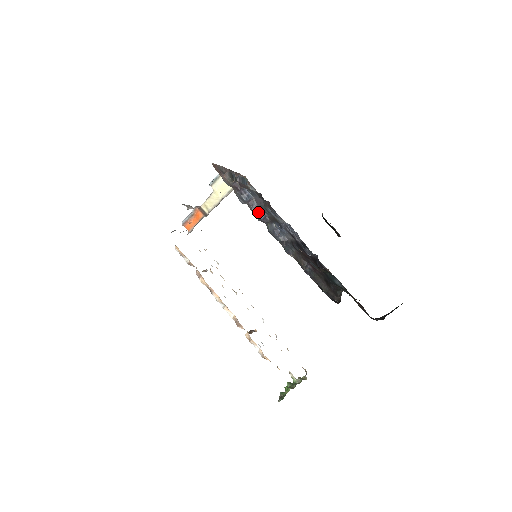
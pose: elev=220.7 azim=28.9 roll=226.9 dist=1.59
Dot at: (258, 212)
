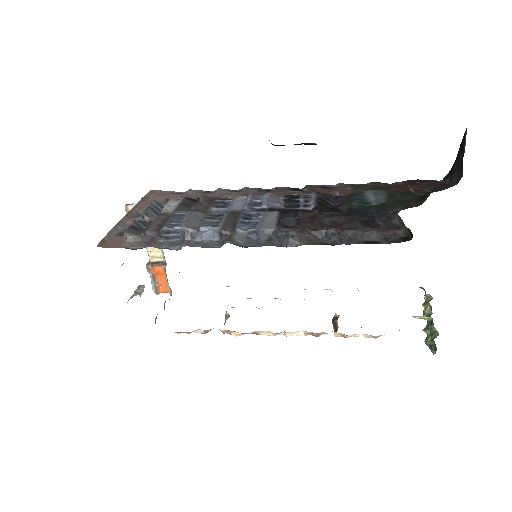
Dot at: (207, 237)
